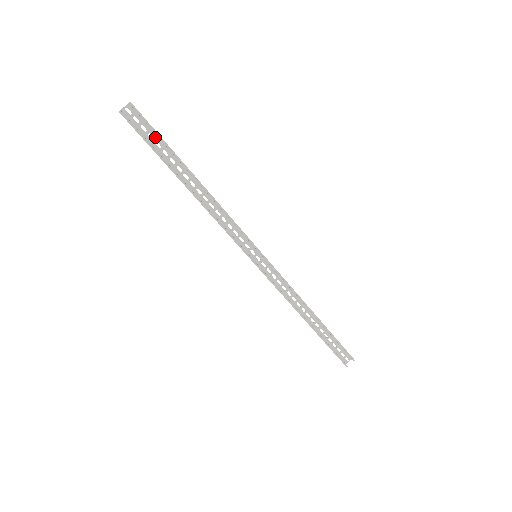
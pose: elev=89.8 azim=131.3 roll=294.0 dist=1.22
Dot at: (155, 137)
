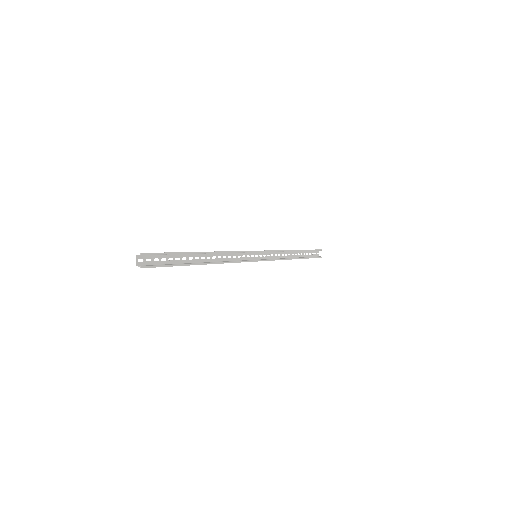
Dot at: (165, 257)
